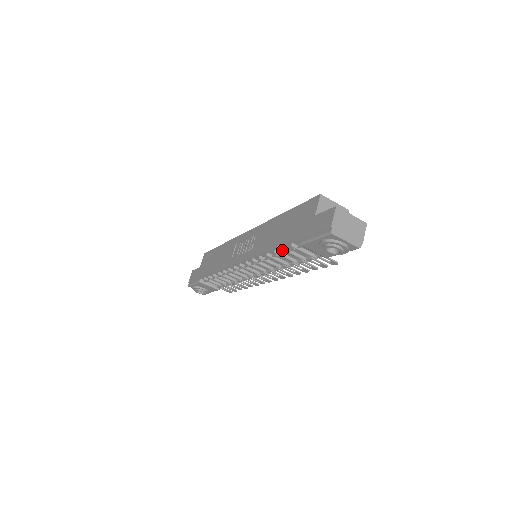
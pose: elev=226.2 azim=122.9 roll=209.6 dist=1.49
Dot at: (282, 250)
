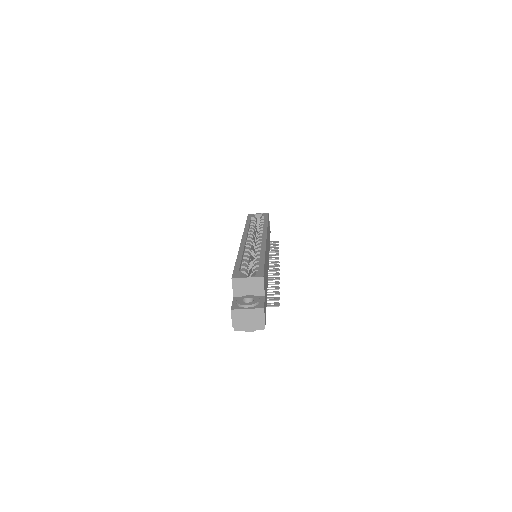
Dot at: occluded
